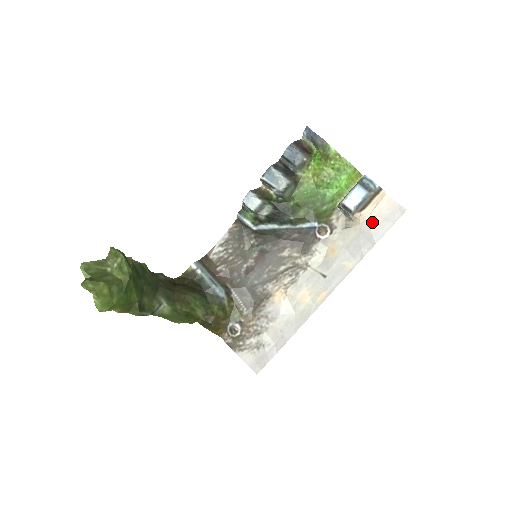
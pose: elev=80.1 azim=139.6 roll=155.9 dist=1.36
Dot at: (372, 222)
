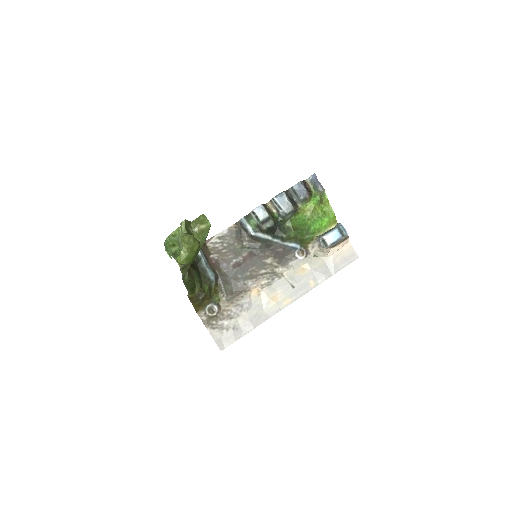
Dot at: (336, 258)
